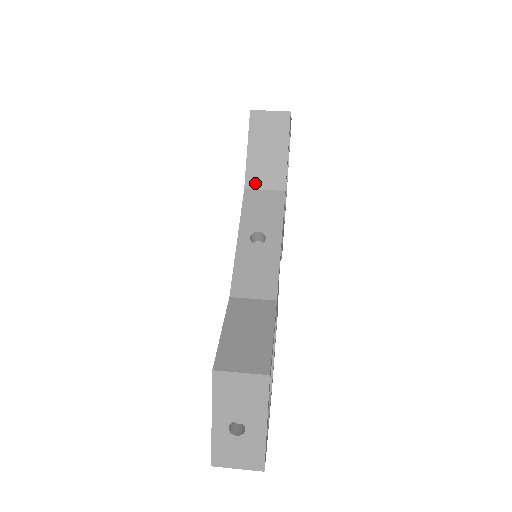
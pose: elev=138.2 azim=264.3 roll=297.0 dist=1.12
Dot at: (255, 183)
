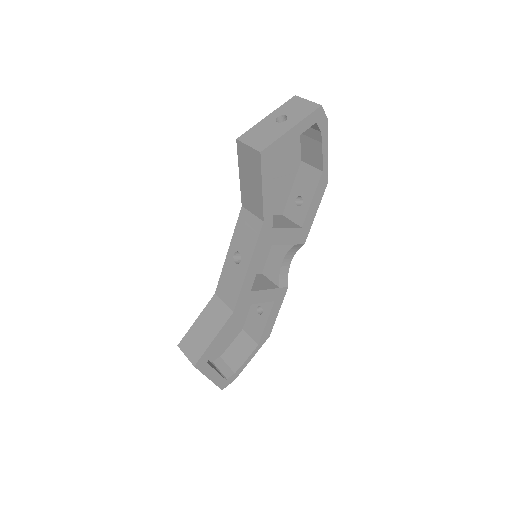
Dot at: (247, 205)
